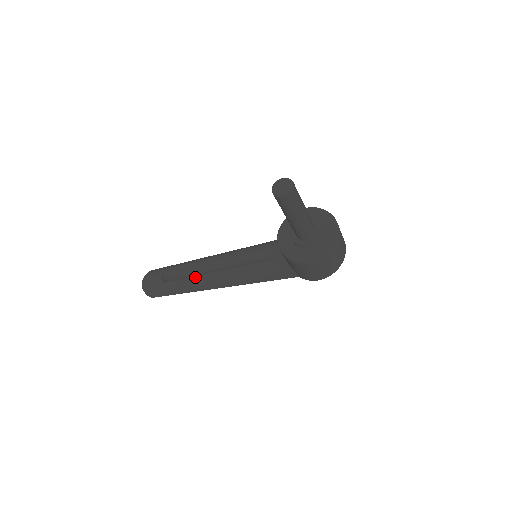
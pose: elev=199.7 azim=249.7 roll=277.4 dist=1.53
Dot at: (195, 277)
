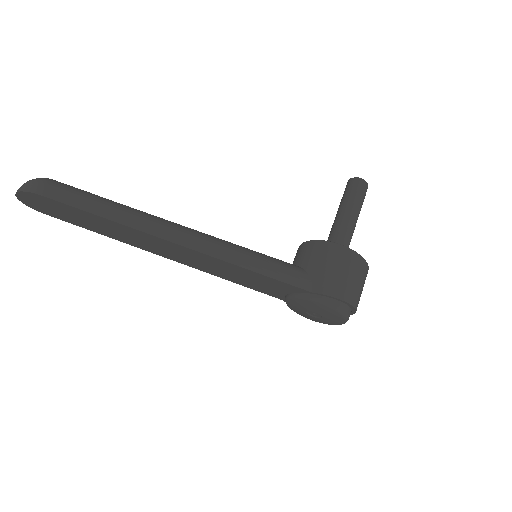
Dot at: (160, 218)
